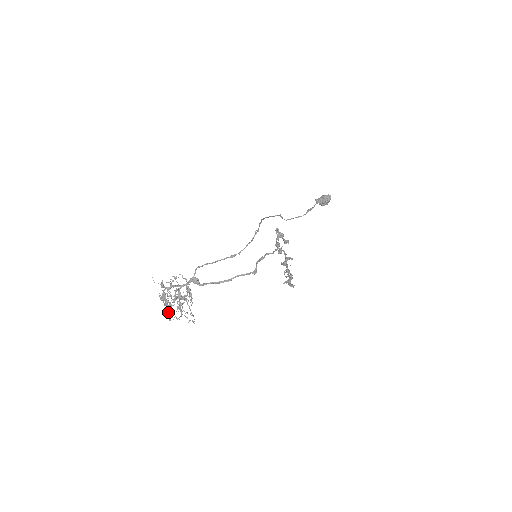
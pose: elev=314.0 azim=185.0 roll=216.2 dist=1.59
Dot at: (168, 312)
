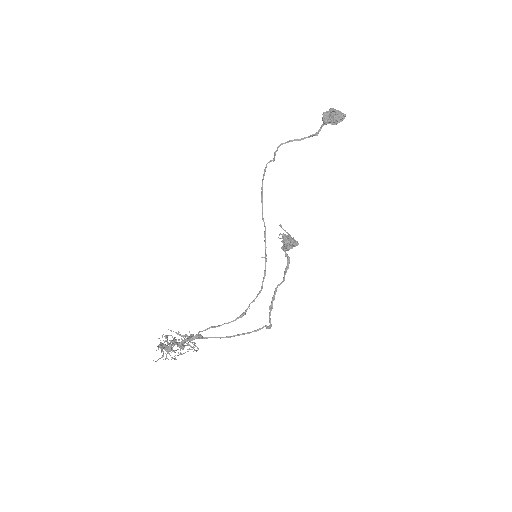
Dot at: occluded
